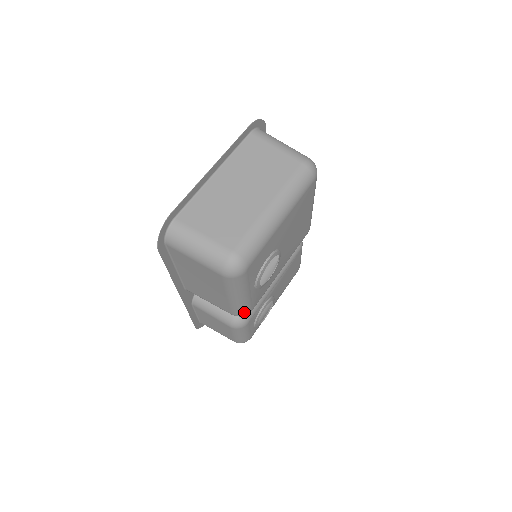
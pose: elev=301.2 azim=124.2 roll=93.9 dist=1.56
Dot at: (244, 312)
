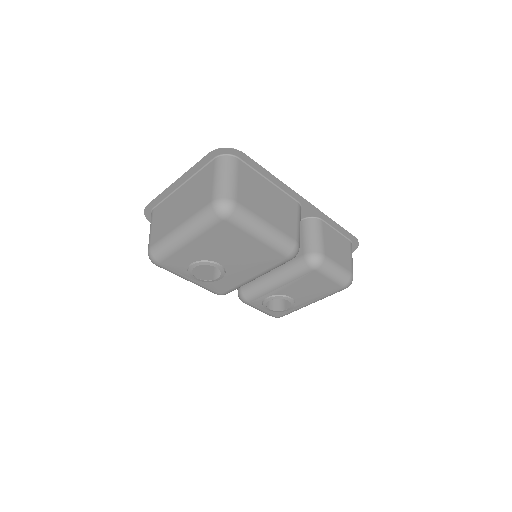
Dot at: (212, 292)
